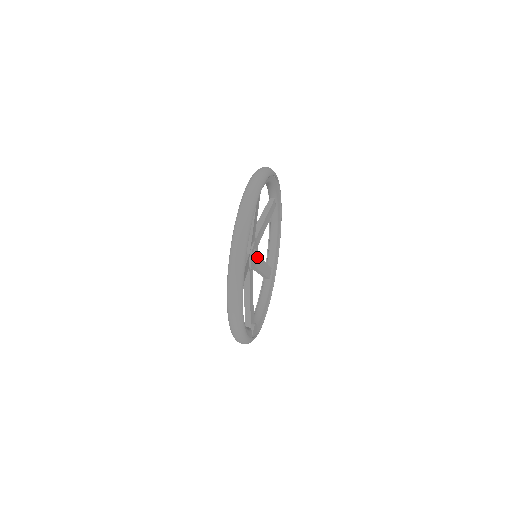
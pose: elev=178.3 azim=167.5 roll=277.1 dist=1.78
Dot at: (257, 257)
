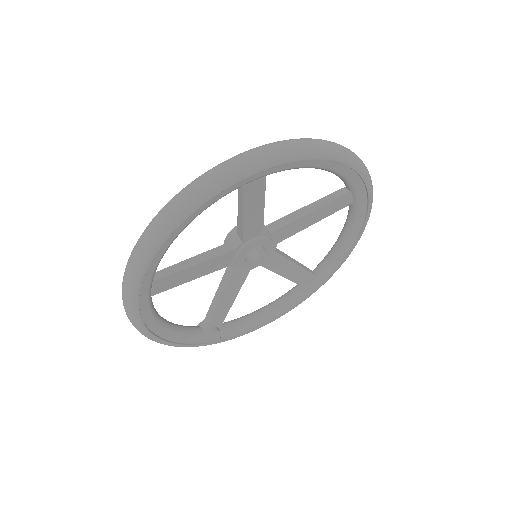
Dot at: (273, 255)
